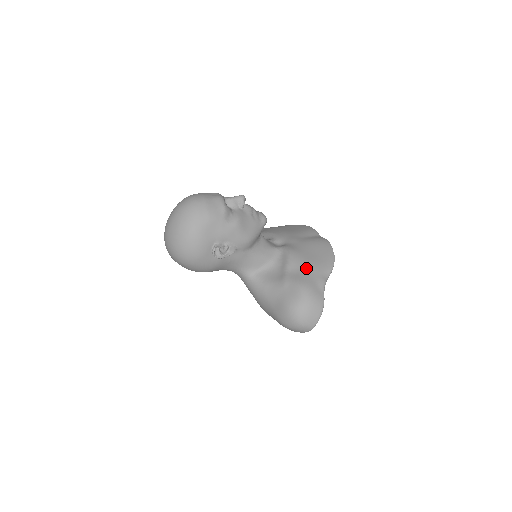
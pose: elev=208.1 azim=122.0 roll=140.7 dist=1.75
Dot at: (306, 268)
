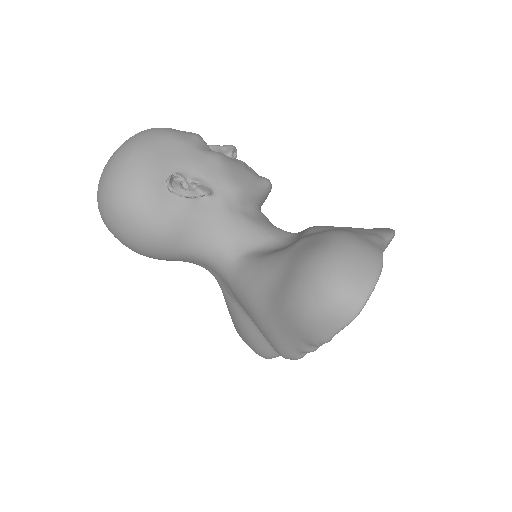
Dot at: (341, 228)
